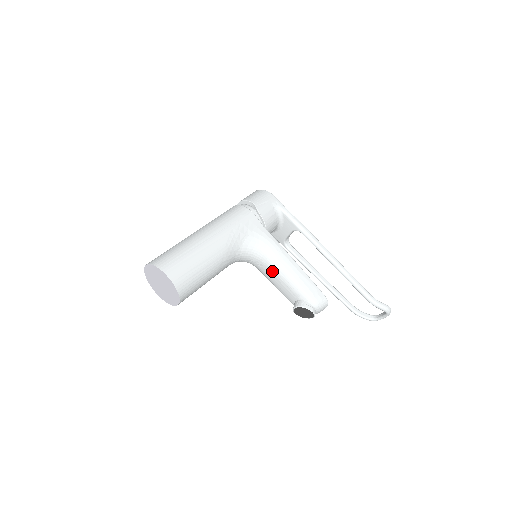
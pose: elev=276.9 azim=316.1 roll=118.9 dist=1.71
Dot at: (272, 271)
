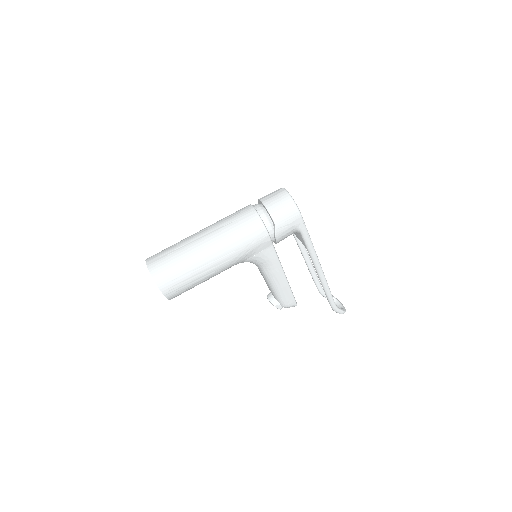
Dot at: (263, 275)
